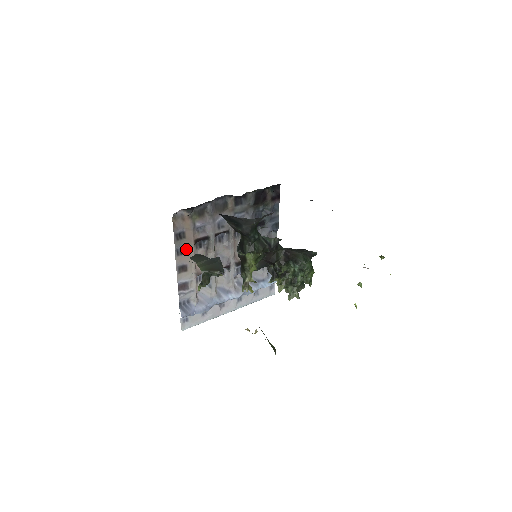
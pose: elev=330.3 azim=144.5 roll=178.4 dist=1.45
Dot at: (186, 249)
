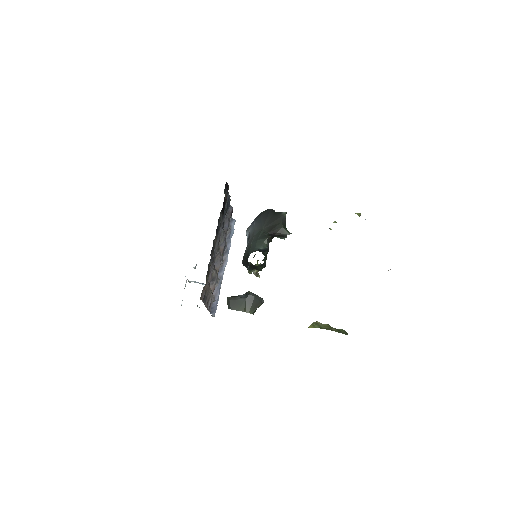
Dot at: (207, 294)
